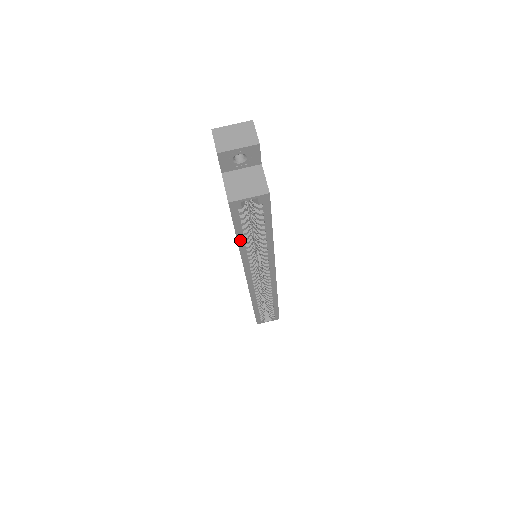
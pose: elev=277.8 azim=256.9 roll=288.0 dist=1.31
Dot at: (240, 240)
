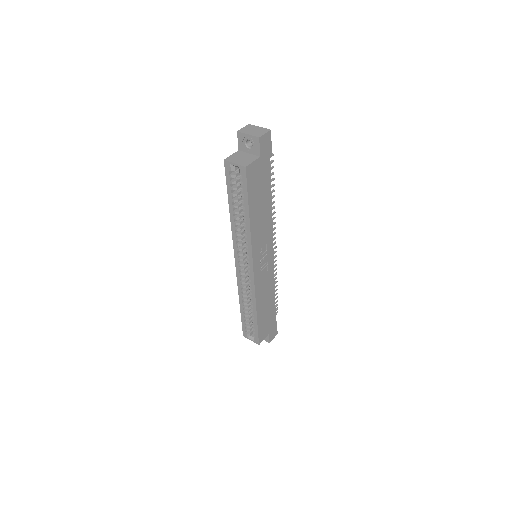
Dot at: (231, 206)
